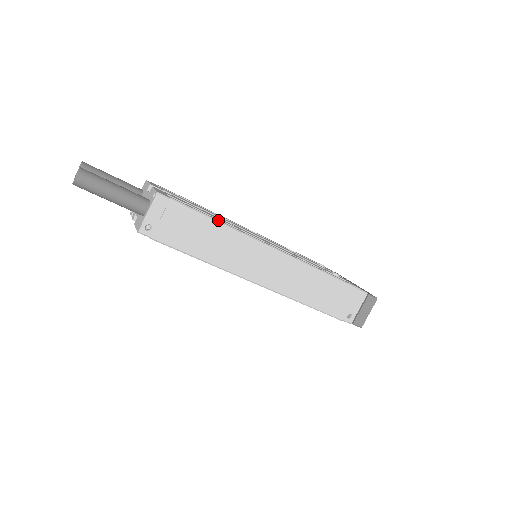
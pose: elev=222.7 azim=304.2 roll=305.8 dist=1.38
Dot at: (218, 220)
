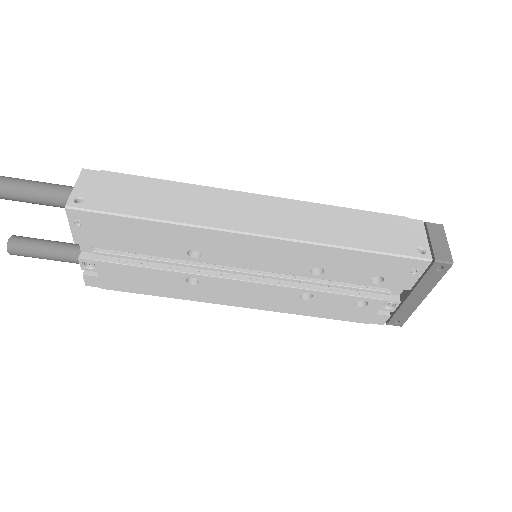
Dot at: (169, 181)
